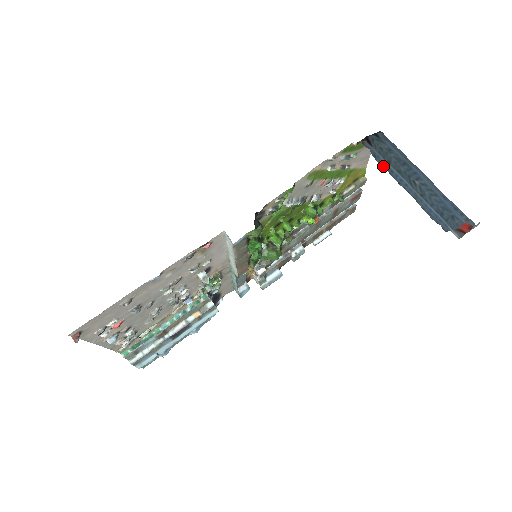
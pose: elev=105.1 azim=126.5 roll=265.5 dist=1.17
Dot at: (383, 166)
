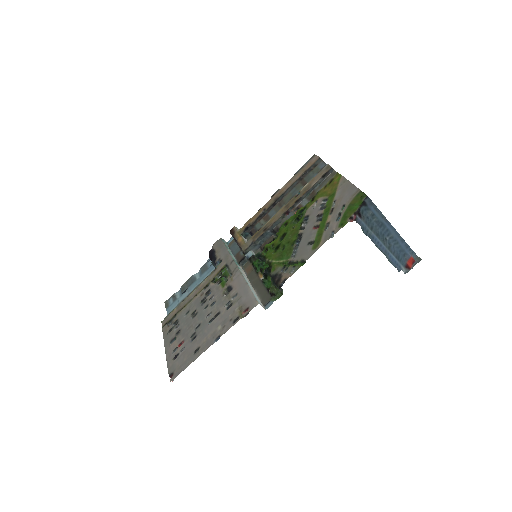
Dot at: (368, 236)
